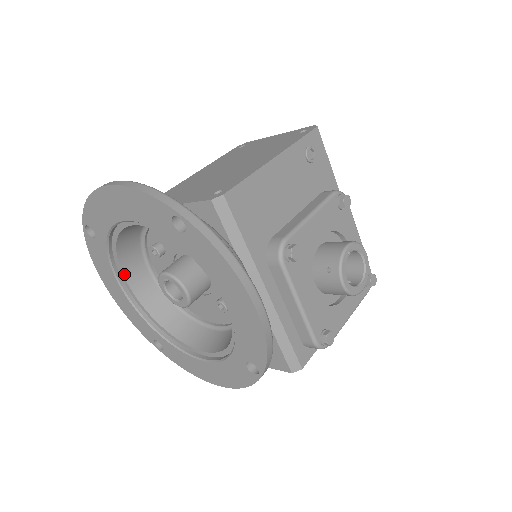
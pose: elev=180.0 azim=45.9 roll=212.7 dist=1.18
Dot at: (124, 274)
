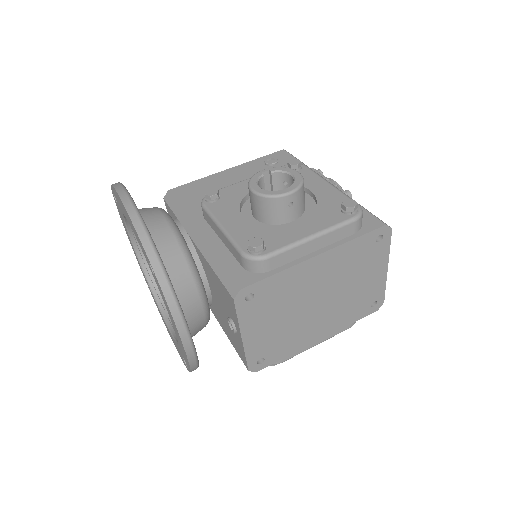
Dot at: (166, 309)
